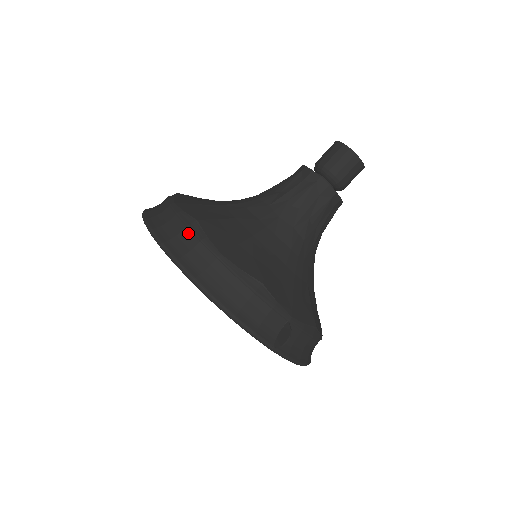
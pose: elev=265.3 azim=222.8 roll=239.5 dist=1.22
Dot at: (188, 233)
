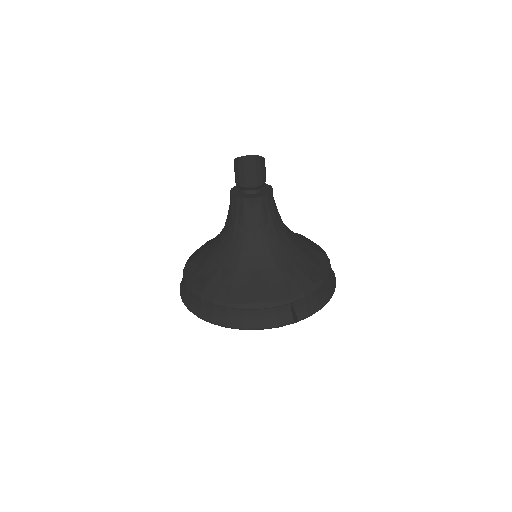
Dot at: (204, 302)
